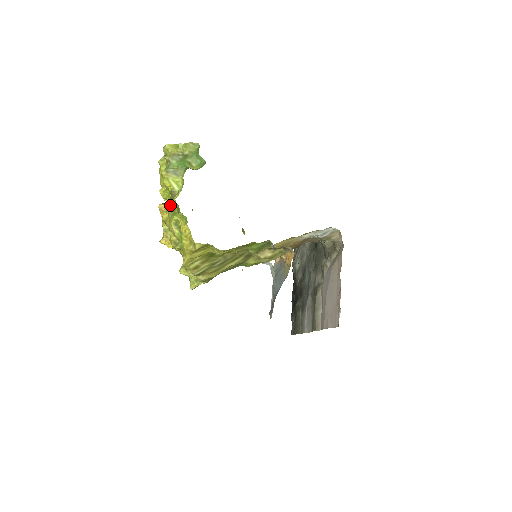
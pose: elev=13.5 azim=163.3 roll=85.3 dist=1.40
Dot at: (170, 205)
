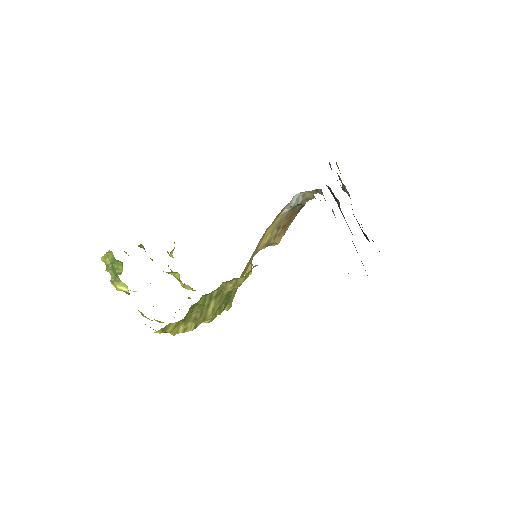
Dot at: occluded
